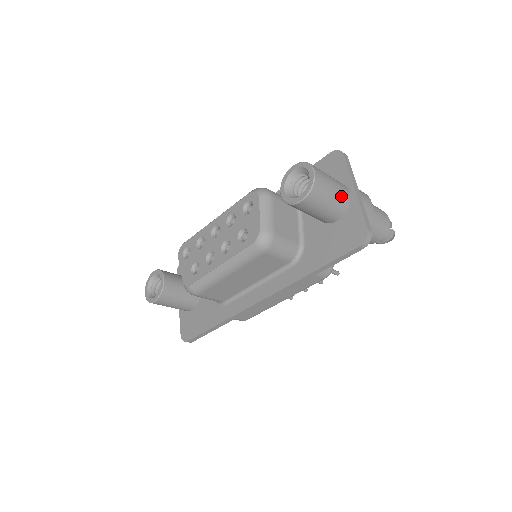
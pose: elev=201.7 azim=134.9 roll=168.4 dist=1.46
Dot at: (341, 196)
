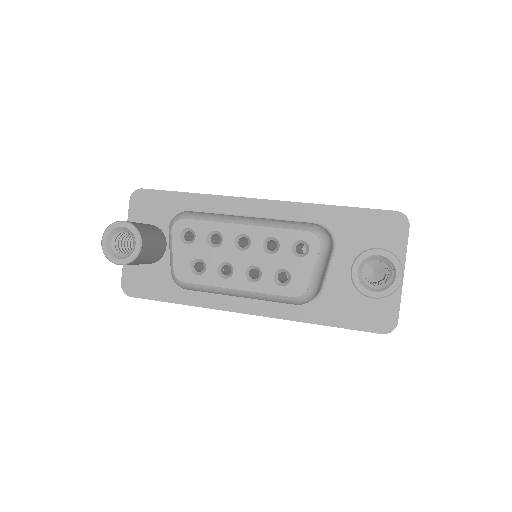
Dot at: occluded
